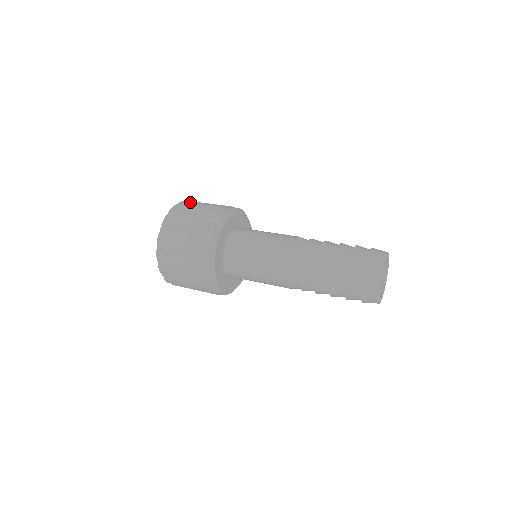
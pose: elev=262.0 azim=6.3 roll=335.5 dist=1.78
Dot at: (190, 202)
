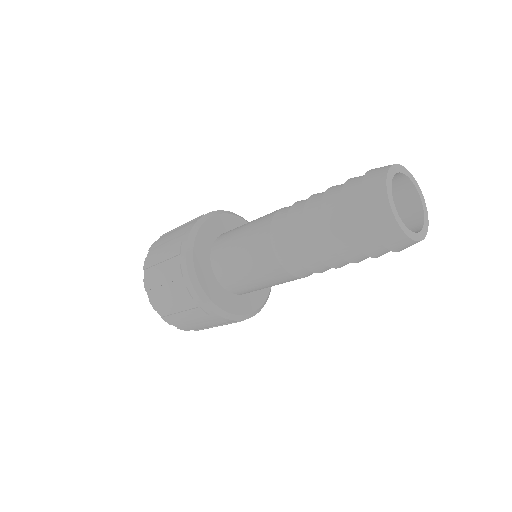
Dot at: (157, 243)
